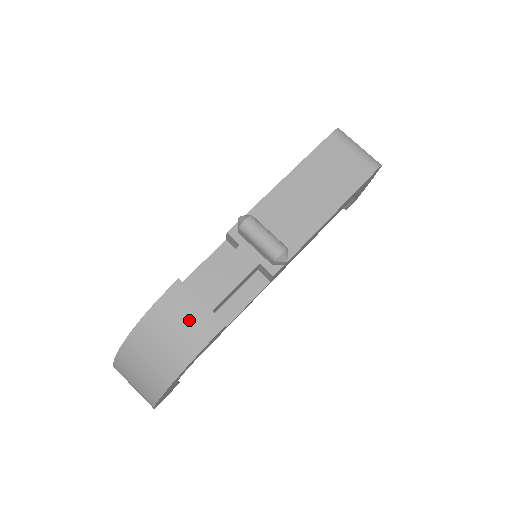
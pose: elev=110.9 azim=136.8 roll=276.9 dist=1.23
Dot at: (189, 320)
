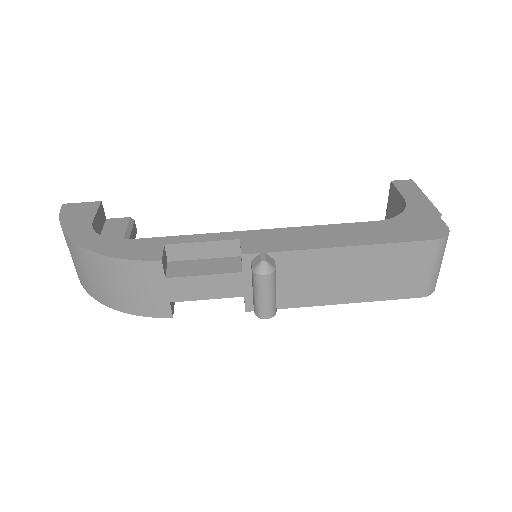
Dot at: (144, 293)
